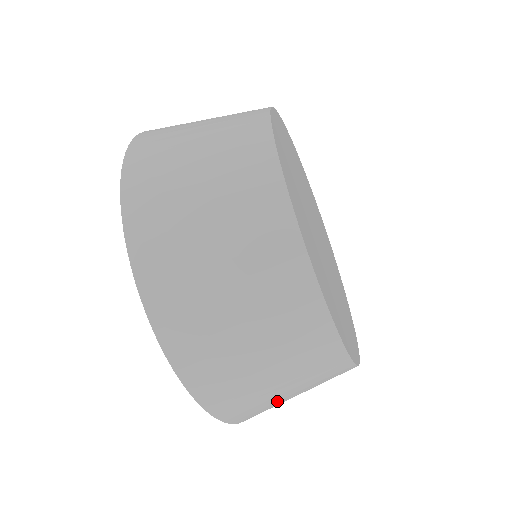
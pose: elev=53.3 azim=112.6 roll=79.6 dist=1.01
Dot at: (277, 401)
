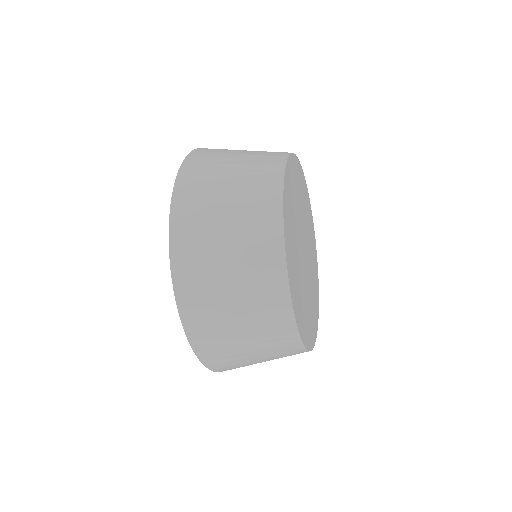
Dot at: (235, 347)
